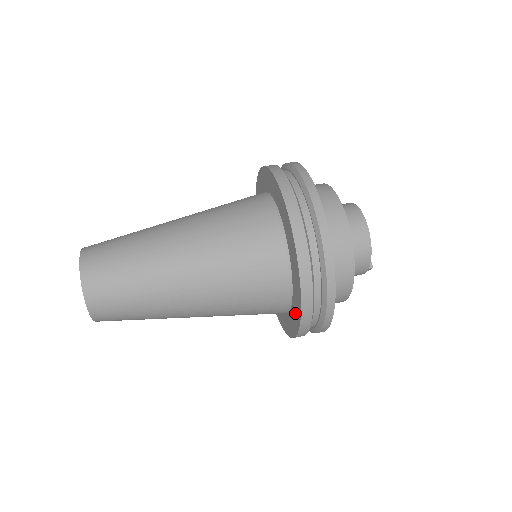
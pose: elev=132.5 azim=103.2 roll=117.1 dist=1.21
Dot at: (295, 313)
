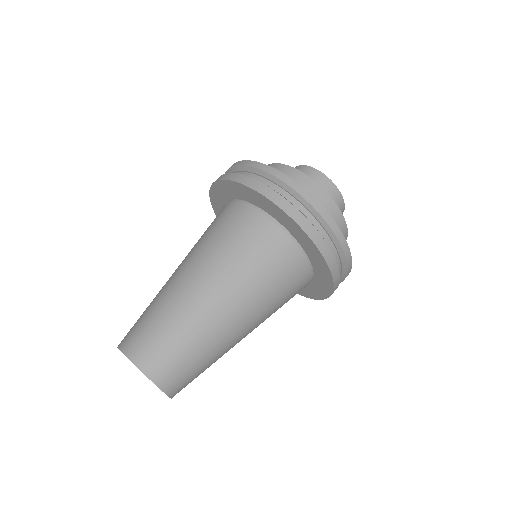
Dot at: (322, 281)
